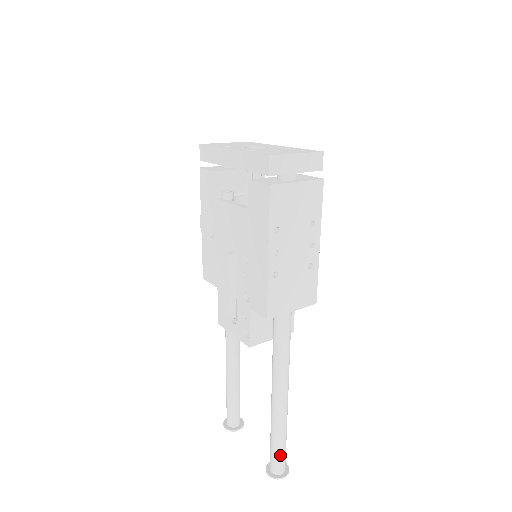
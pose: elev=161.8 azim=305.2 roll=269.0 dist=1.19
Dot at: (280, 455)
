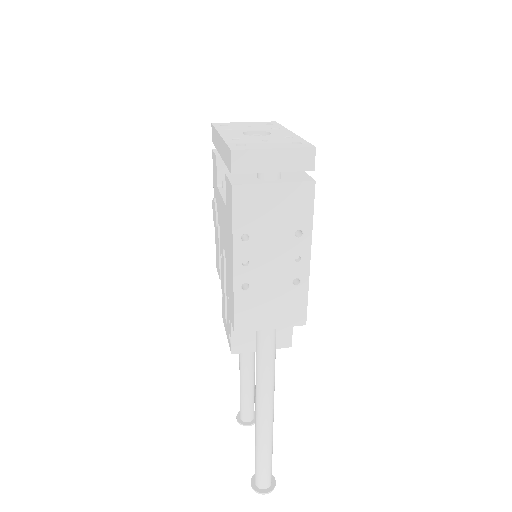
Dot at: (262, 471)
